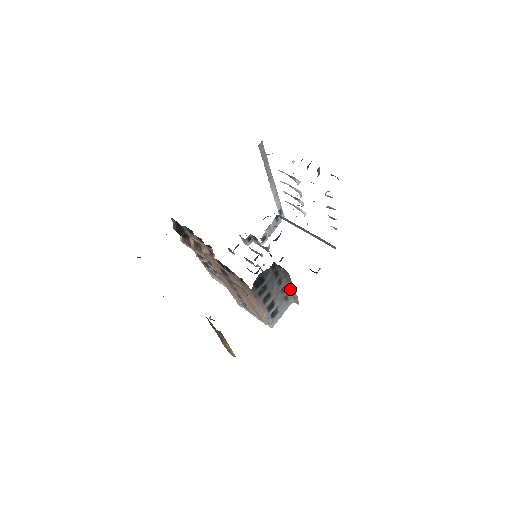
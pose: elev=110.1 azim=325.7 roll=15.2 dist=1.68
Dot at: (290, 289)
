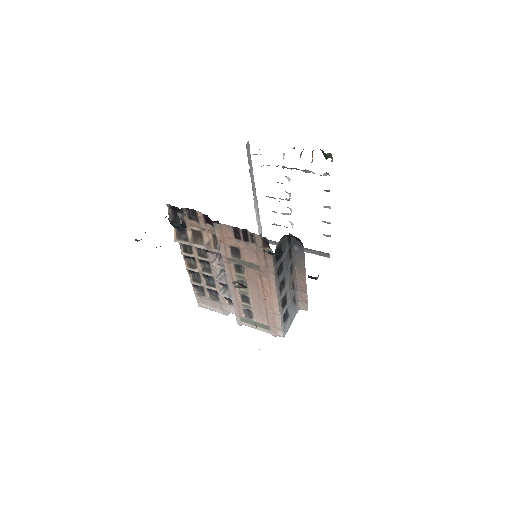
Dot at: (299, 284)
